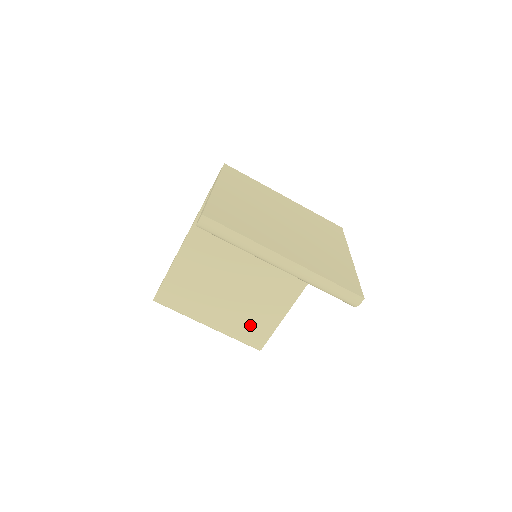
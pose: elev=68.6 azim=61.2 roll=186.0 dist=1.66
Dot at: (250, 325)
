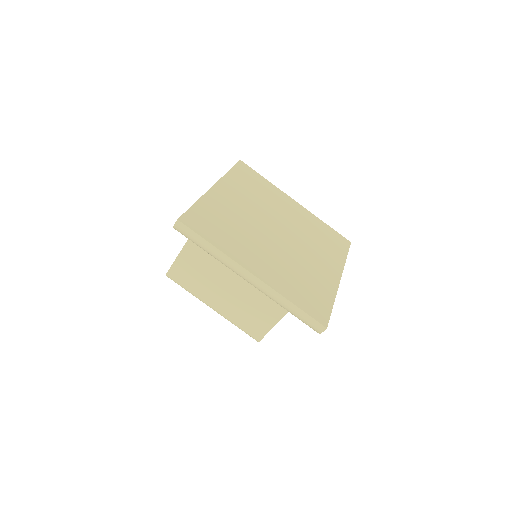
Dot at: (250, 317)
